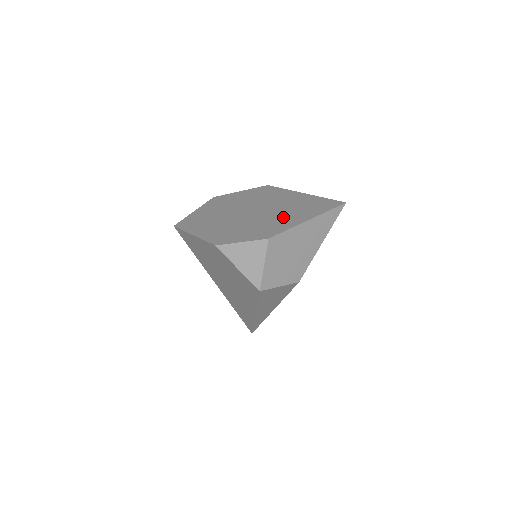
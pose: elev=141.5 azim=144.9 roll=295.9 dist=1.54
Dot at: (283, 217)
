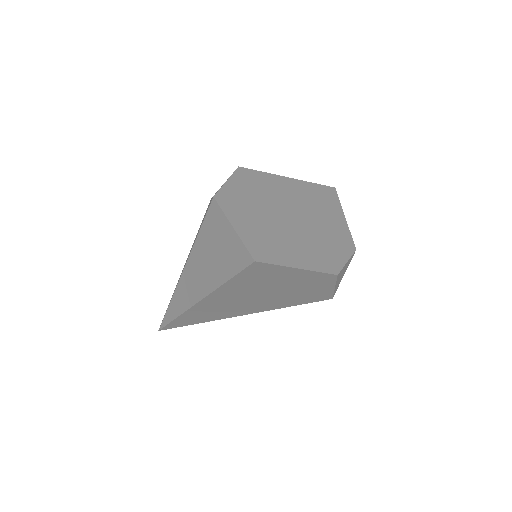
Dot at: (325, 217)
